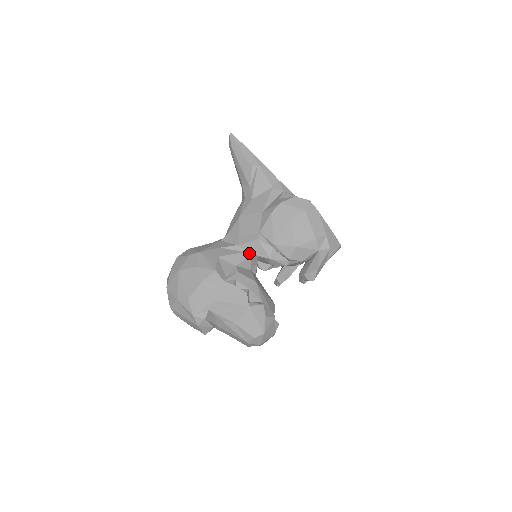
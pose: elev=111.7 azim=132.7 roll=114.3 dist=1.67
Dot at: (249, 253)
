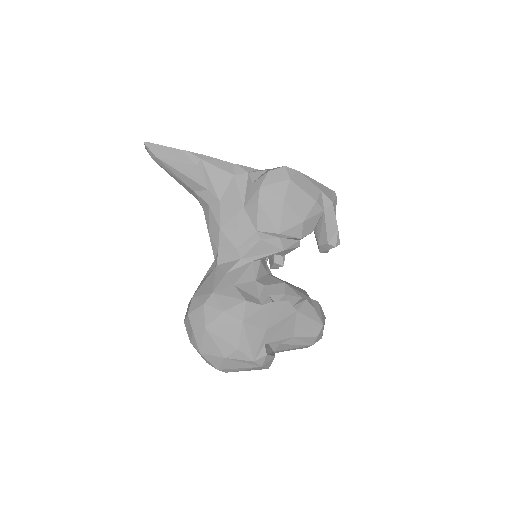
Dot at: (258, 259)
